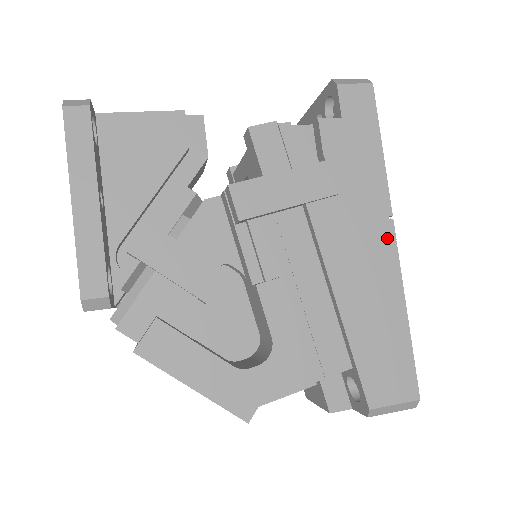
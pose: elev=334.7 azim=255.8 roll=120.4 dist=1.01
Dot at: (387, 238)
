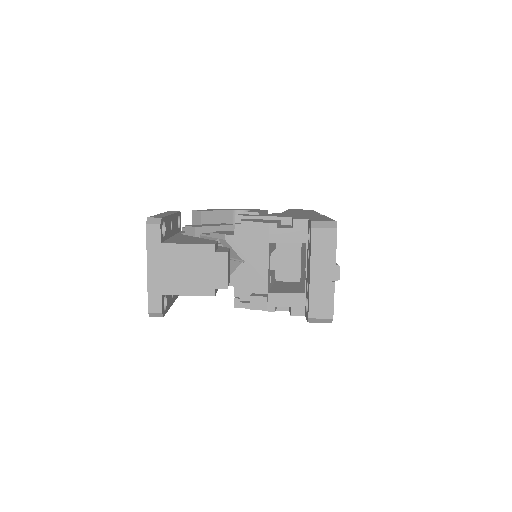
Dot at: occluded
